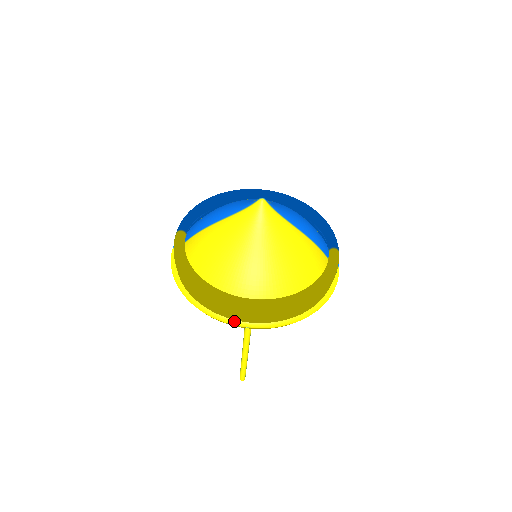
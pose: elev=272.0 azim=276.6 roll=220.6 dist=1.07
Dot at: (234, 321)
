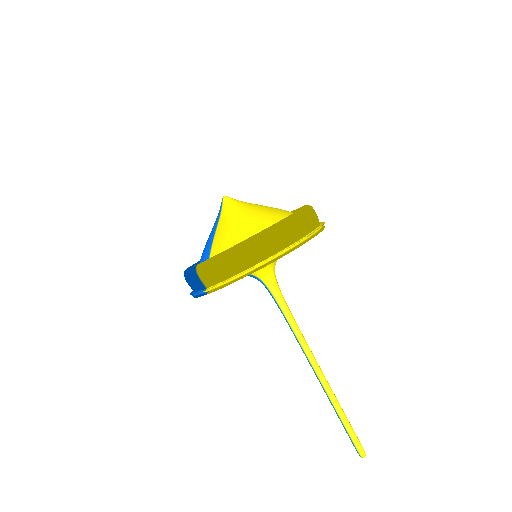
Dot at: (299, 241)
